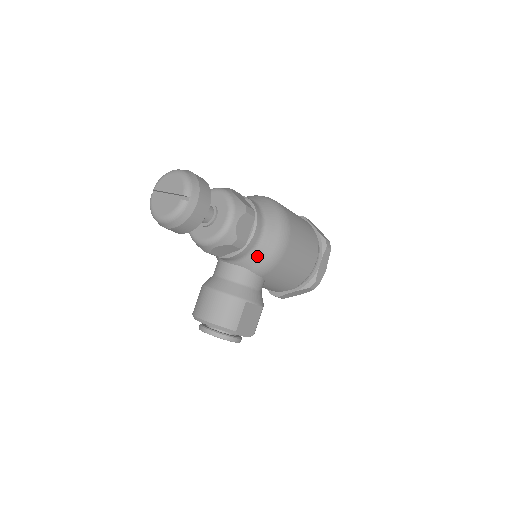
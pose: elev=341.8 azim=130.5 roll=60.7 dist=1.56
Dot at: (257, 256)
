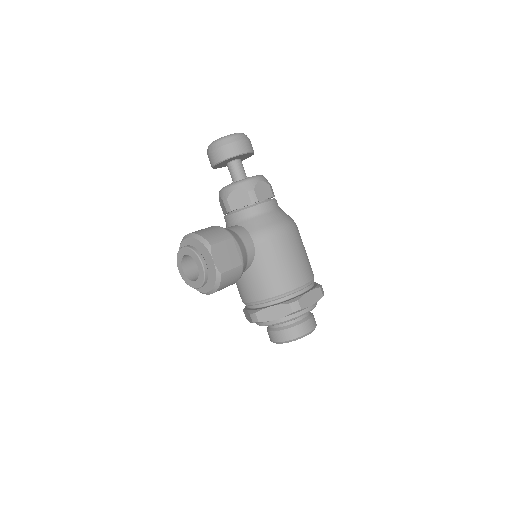
Dot at: (260, 220)
